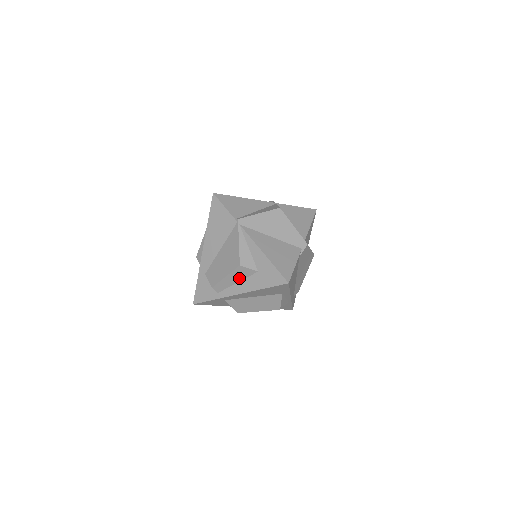
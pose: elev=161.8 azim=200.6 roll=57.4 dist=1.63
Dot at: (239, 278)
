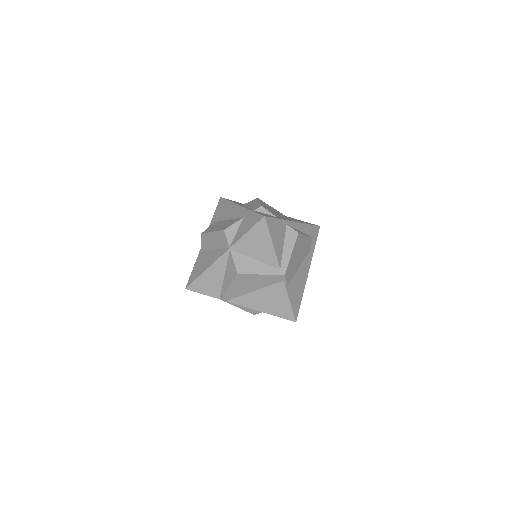
Dot at: occluded
